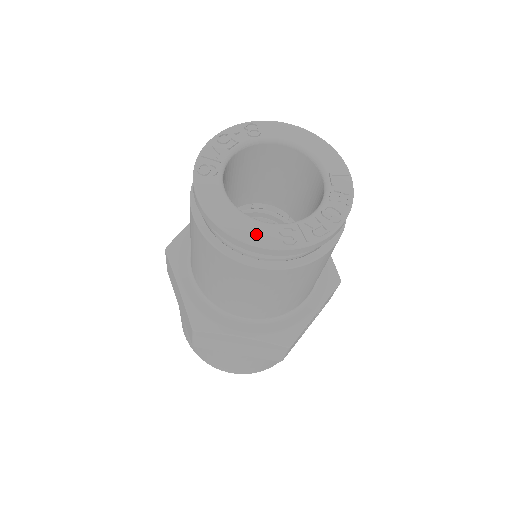
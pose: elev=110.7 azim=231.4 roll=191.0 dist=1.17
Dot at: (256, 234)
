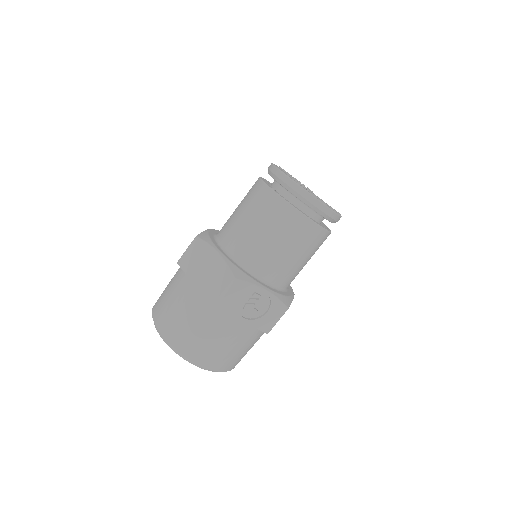
Dot at: (286, 174)
